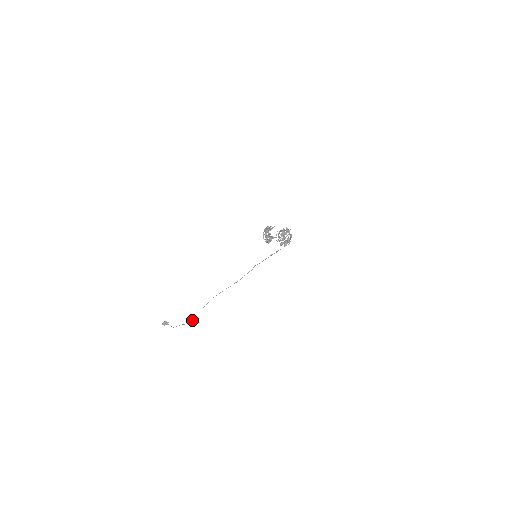
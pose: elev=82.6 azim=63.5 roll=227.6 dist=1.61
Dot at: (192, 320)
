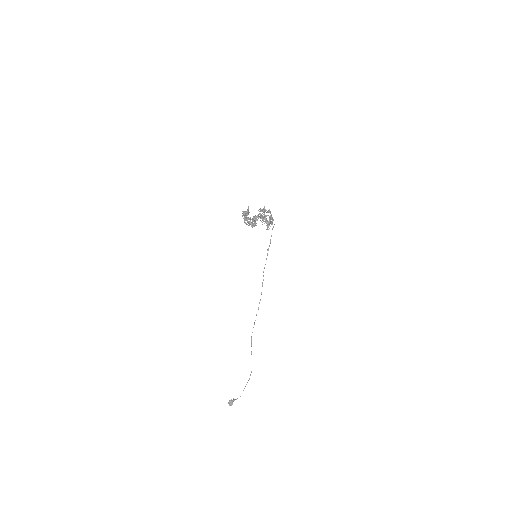
Dot at: (251, 372)
